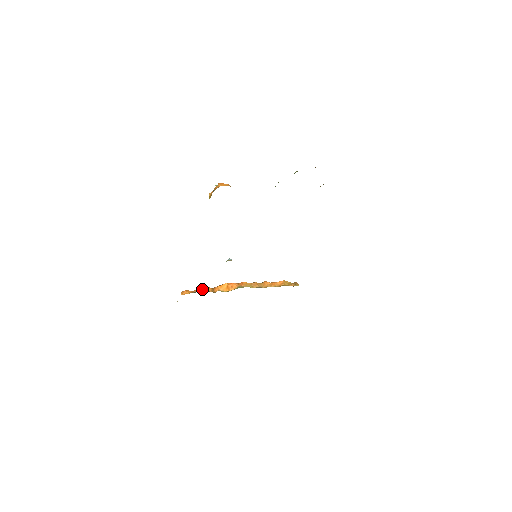
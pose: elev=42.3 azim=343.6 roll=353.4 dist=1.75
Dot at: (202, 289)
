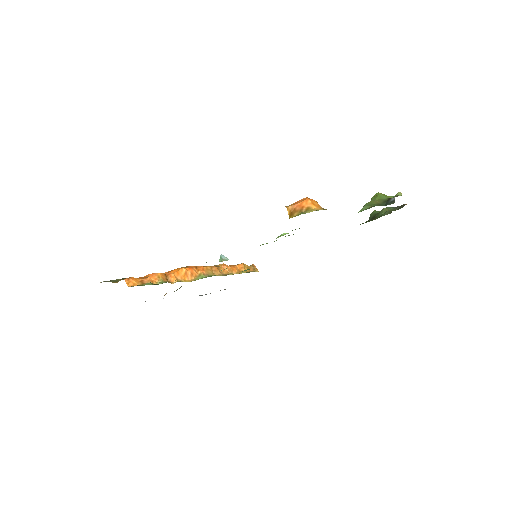
Dot at: (155, 277)
